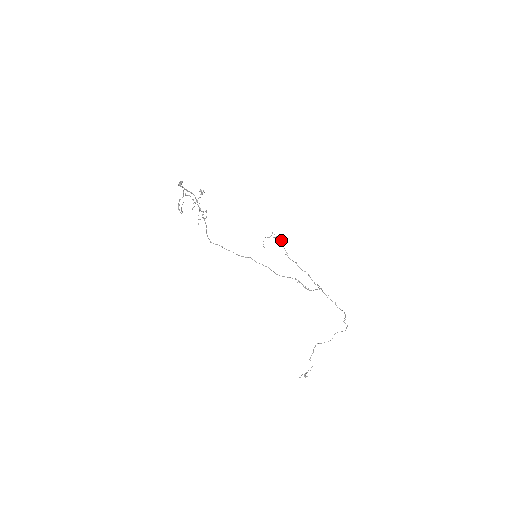
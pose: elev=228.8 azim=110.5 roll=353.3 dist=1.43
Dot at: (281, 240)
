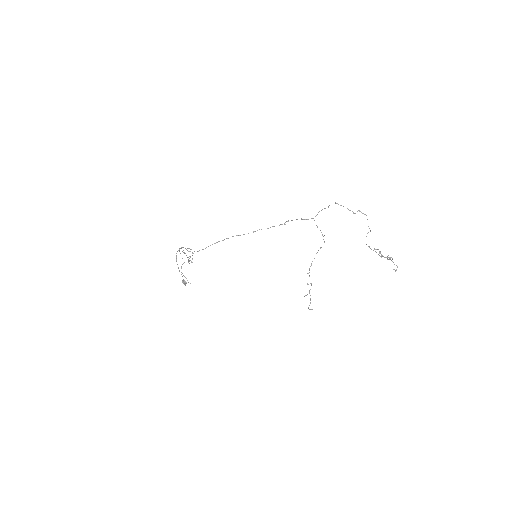
Dot at: occluded
